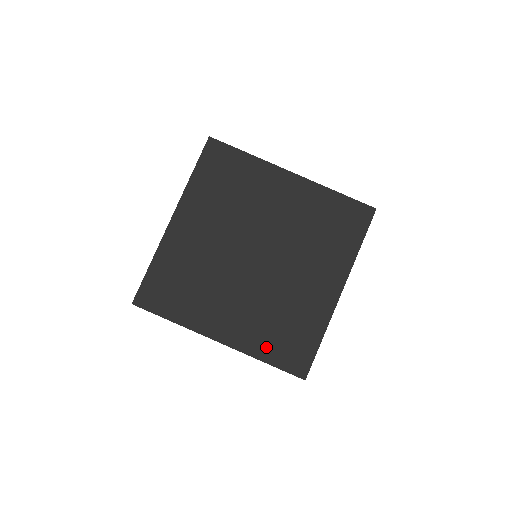
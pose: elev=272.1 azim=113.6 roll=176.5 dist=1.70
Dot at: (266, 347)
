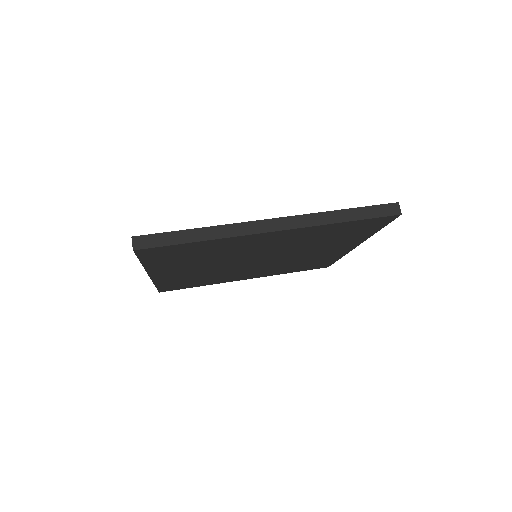
Dot at: occluded
